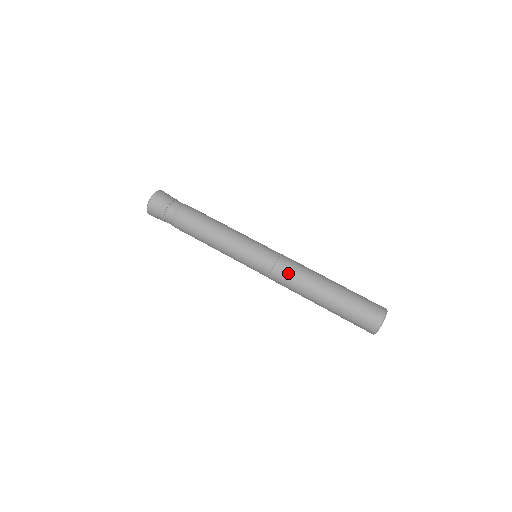
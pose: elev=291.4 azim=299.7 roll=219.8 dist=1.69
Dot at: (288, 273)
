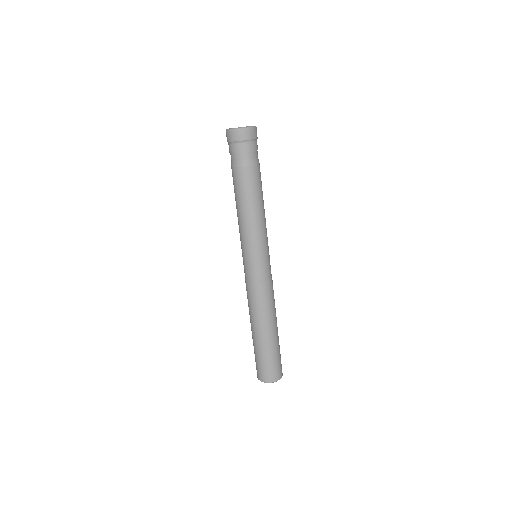
Dot at: (264, 296)
